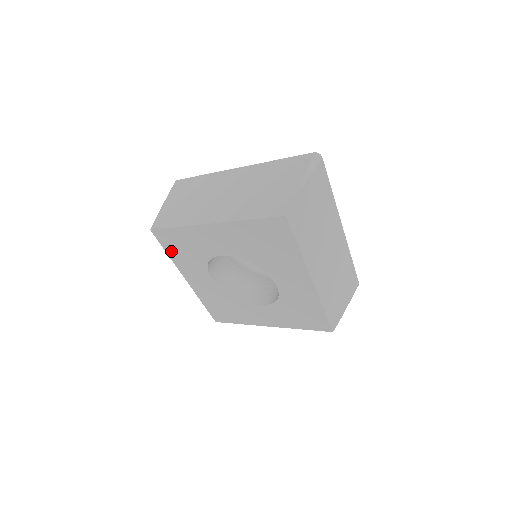
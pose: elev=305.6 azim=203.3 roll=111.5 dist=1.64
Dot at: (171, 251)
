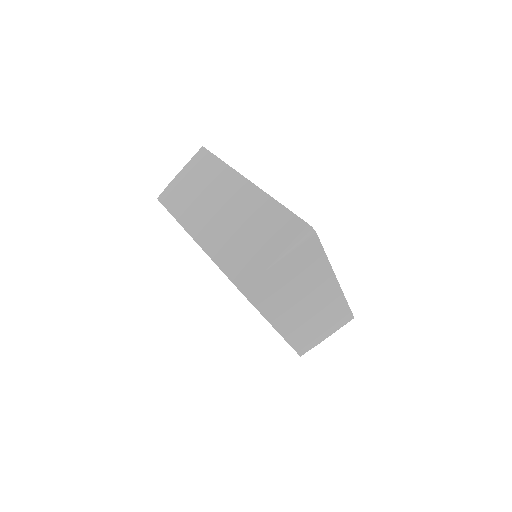
Dot at: occluded
